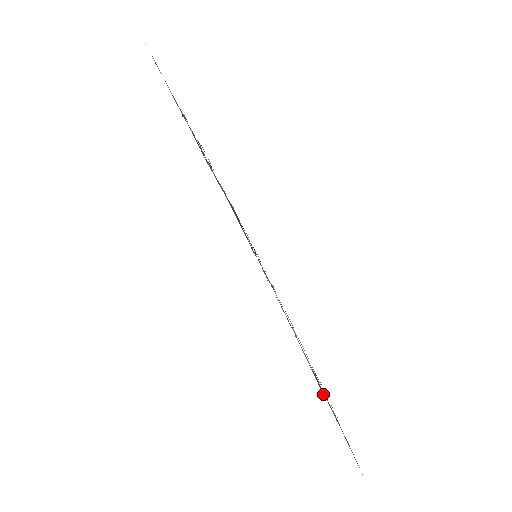
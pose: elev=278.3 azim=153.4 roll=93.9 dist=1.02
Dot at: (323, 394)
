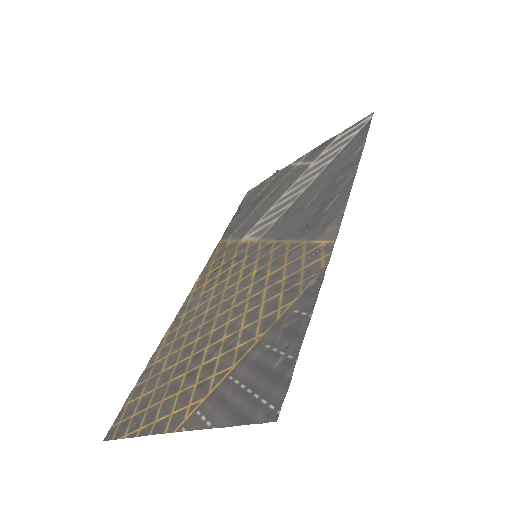
Dot at: (303, 334)
